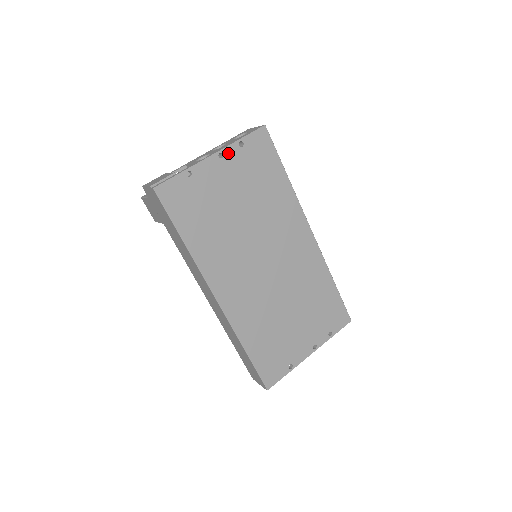
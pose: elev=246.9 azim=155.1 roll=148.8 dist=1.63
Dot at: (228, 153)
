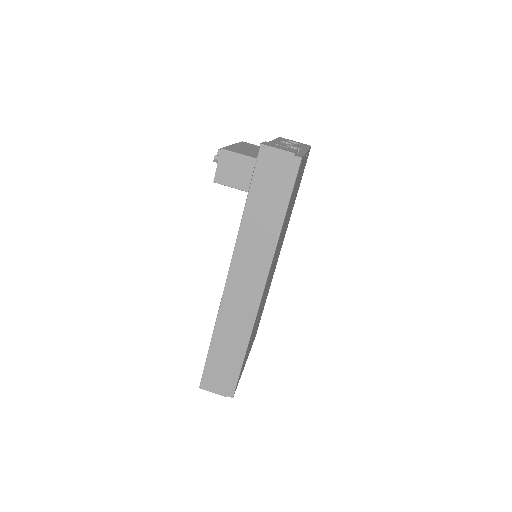
Dot at: occluded
